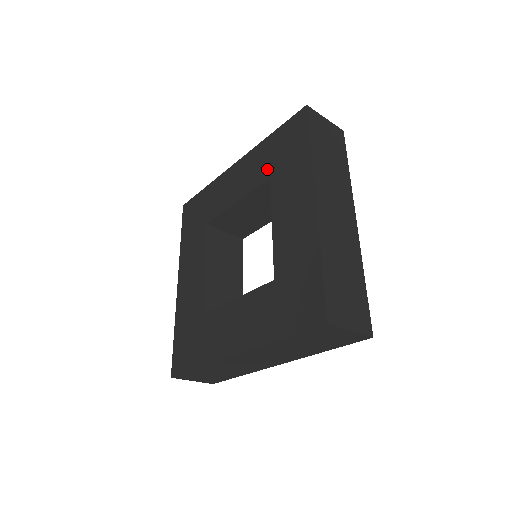
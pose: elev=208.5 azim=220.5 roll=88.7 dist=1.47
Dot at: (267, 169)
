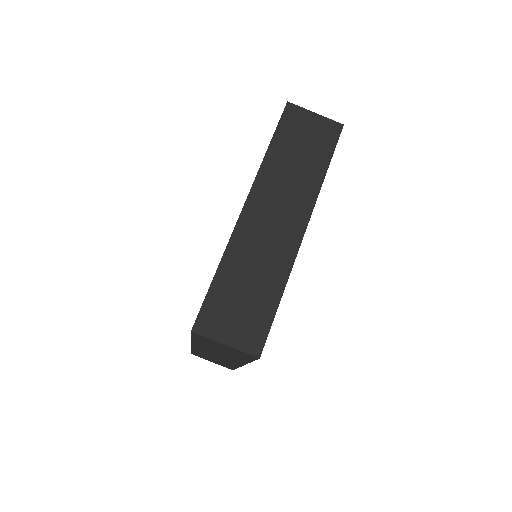
Dot at: occluded
